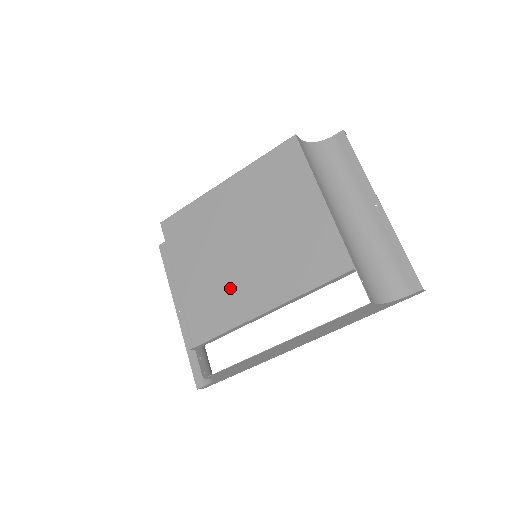
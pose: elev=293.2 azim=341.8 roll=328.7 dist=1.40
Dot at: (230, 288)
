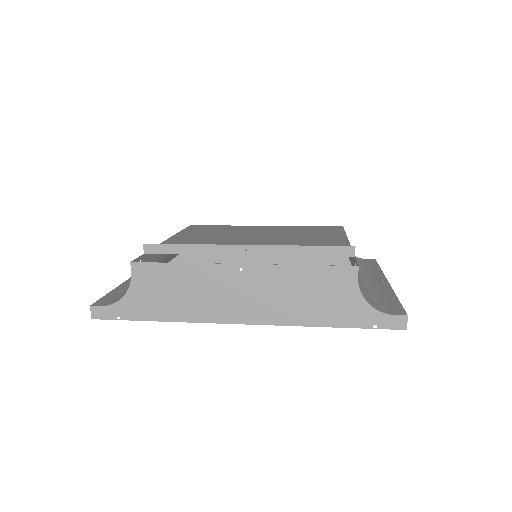
Dot at: occluded
